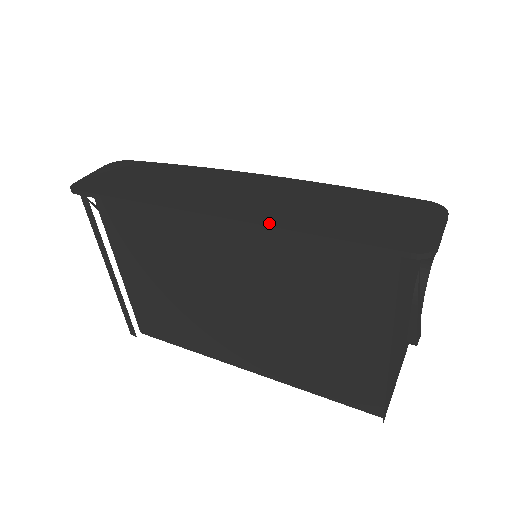
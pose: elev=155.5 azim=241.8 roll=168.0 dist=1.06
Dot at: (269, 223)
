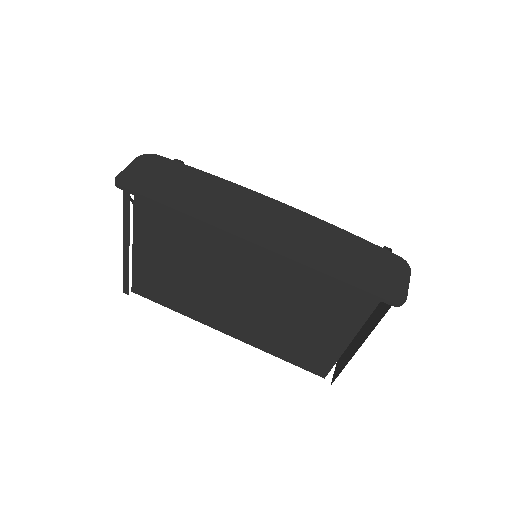
Dot at: (298, 259)
